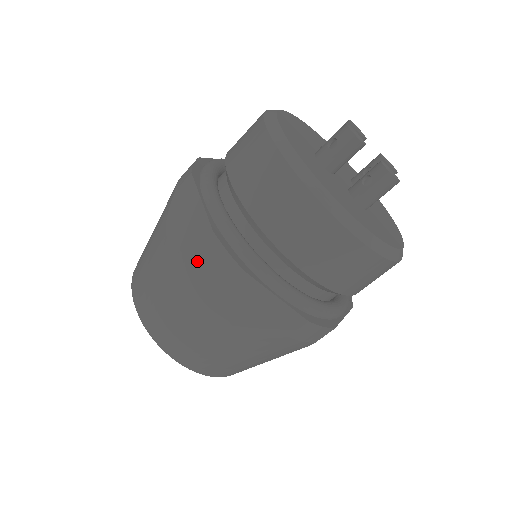
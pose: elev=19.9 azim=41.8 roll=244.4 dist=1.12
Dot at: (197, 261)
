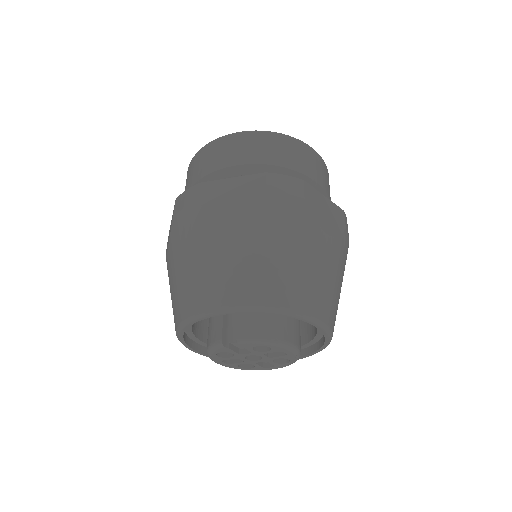
Dot at: (177, 217)
